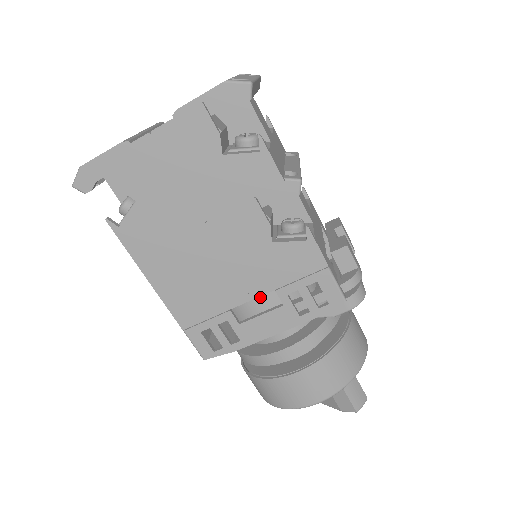
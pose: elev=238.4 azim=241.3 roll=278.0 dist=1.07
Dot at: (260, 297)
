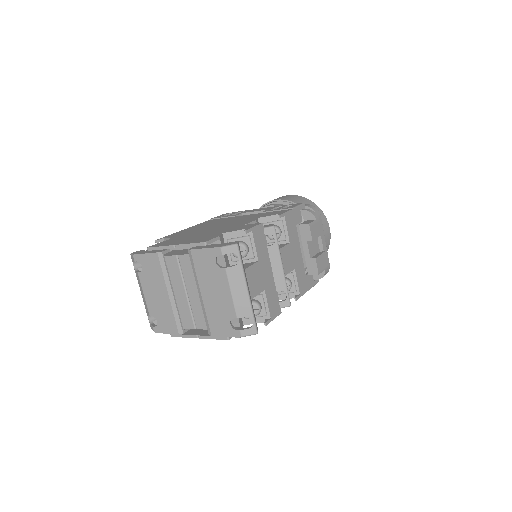
Dot at: occluded
